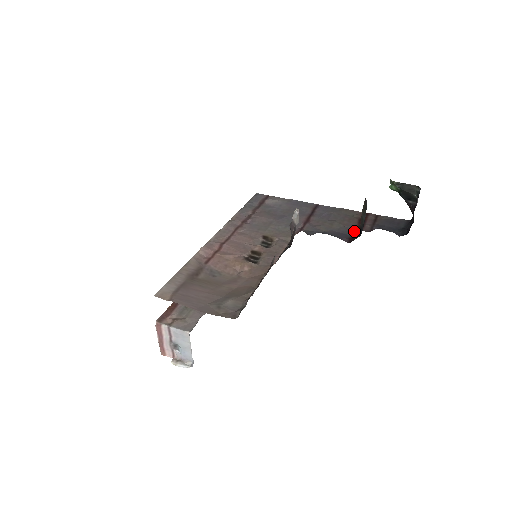
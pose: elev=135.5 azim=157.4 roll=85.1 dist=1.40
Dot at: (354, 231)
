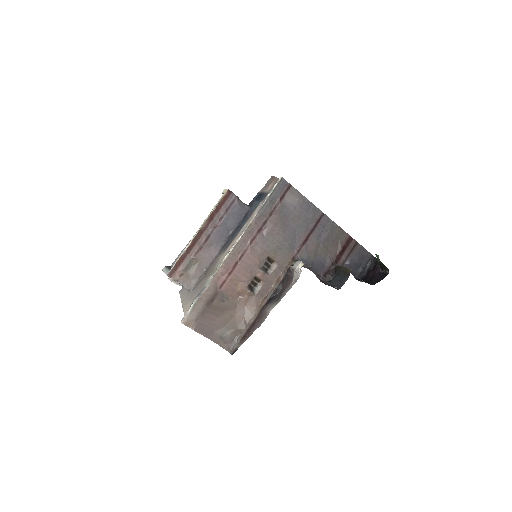
Dot at: (331, 265)
